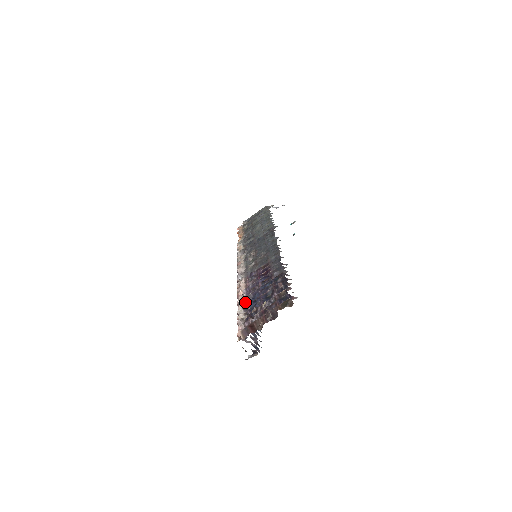
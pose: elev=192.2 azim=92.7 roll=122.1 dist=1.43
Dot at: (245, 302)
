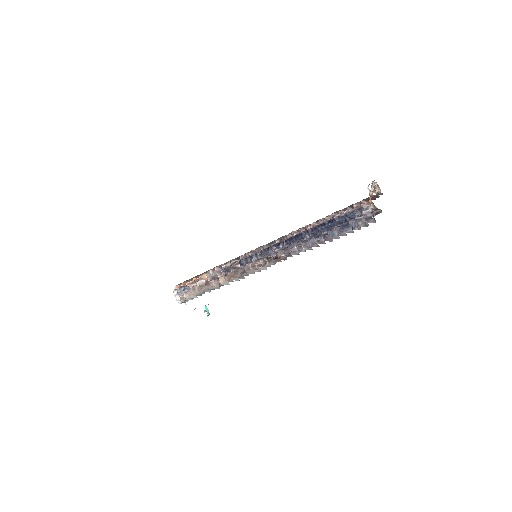
Dot at: (328, 216)
